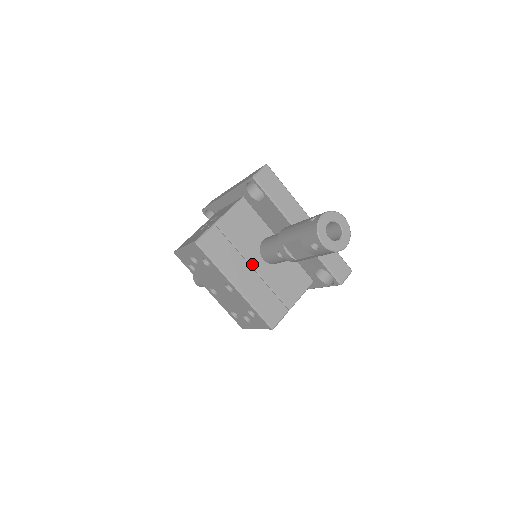
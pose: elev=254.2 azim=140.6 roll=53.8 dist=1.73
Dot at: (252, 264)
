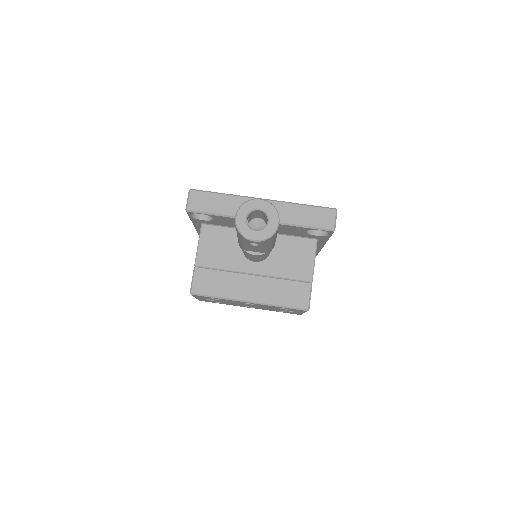
Dot at: (250, 272)
